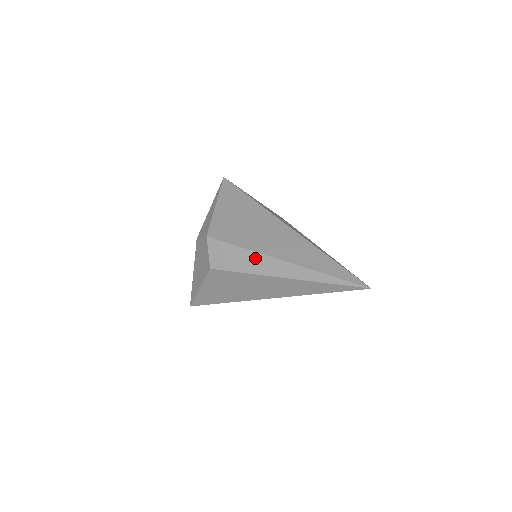
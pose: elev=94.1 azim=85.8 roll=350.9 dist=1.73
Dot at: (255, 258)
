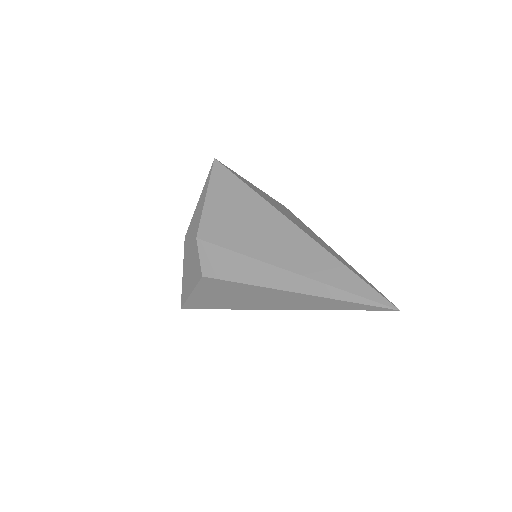
Dot at: (256, 267)
